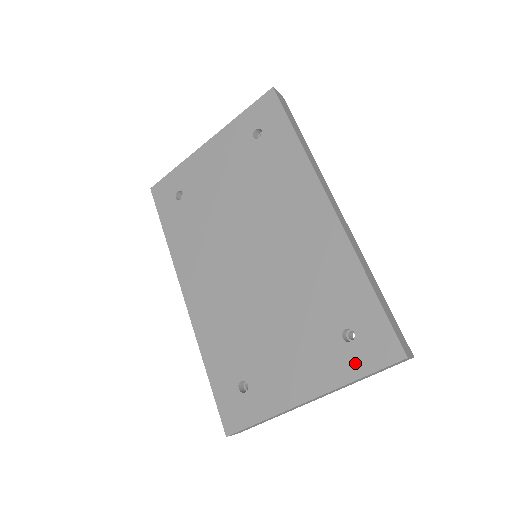
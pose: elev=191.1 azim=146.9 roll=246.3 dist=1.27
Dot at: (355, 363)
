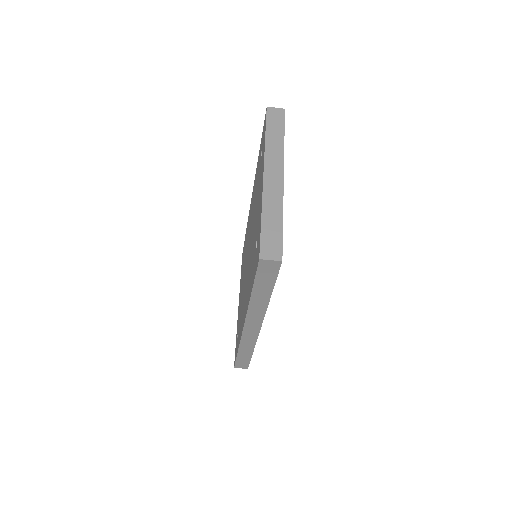
Dot at: (263, 143)
